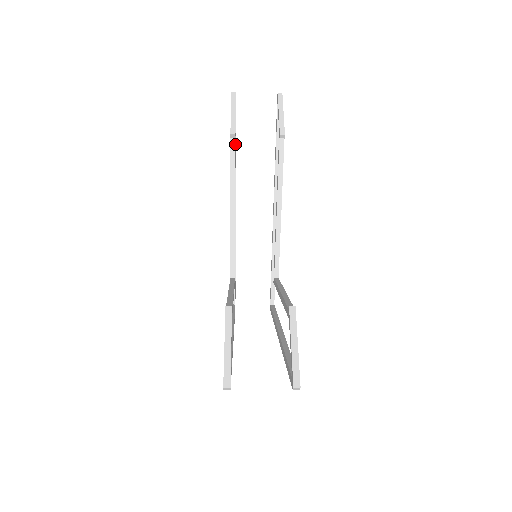
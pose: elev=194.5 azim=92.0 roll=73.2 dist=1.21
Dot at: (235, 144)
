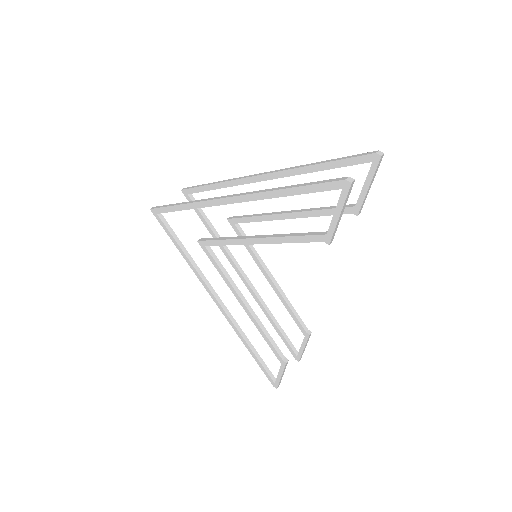
Dot at: (320, 238)
